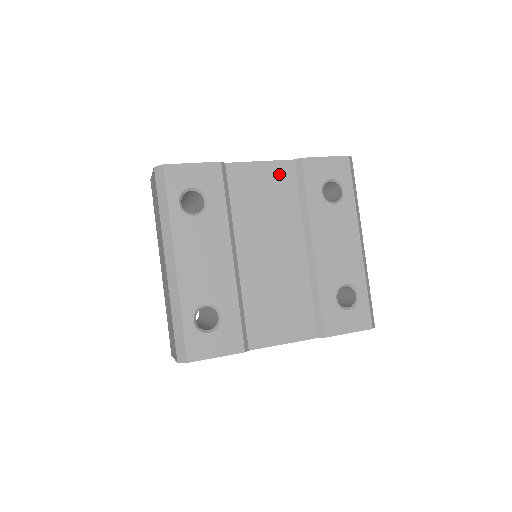
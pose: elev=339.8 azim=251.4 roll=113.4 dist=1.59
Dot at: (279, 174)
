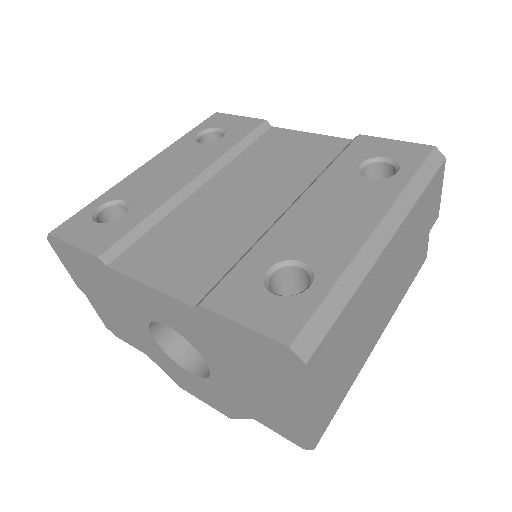
Dot at: (321, 145)
